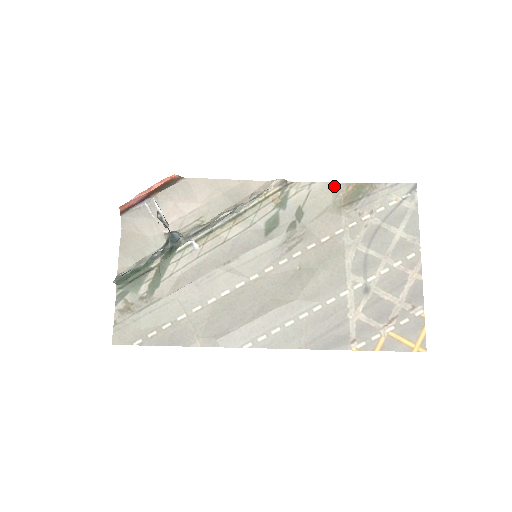
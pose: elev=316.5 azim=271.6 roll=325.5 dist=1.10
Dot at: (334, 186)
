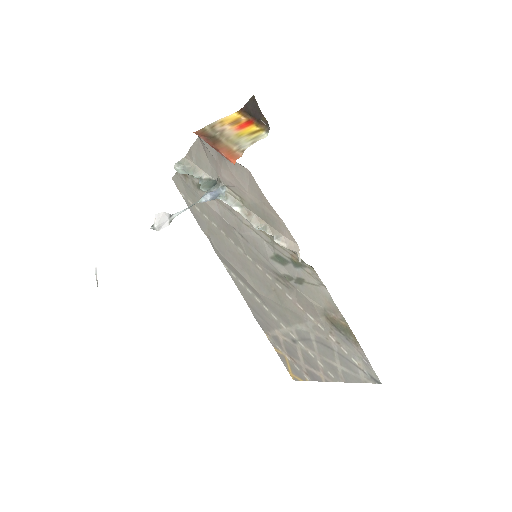
Dot at: (335, 307)
